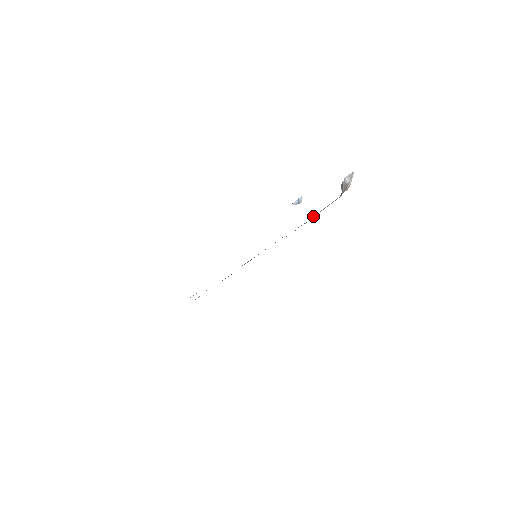
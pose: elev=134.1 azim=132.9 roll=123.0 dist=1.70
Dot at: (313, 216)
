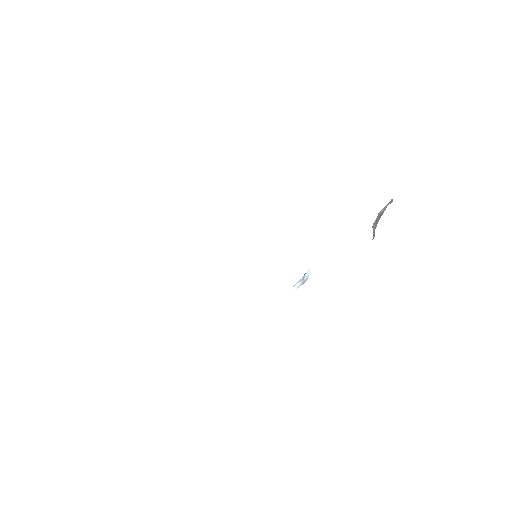
Dot at: occluded
